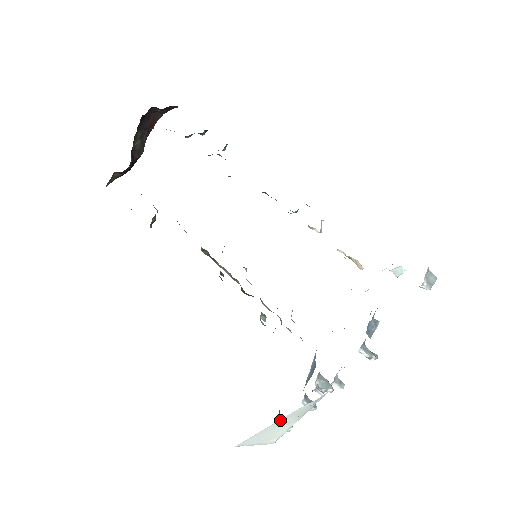
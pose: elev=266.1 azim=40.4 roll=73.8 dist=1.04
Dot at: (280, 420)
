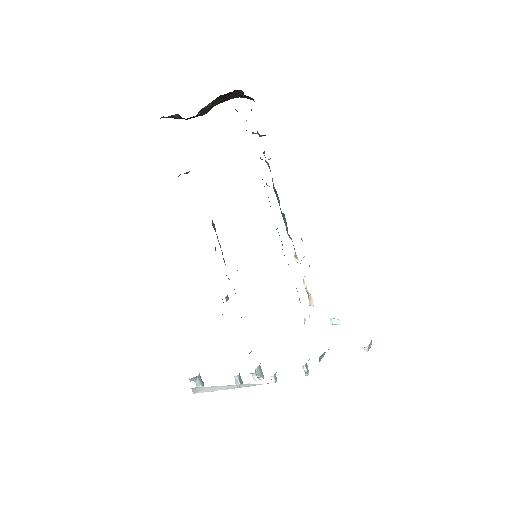
Dot at: (233, 385)
